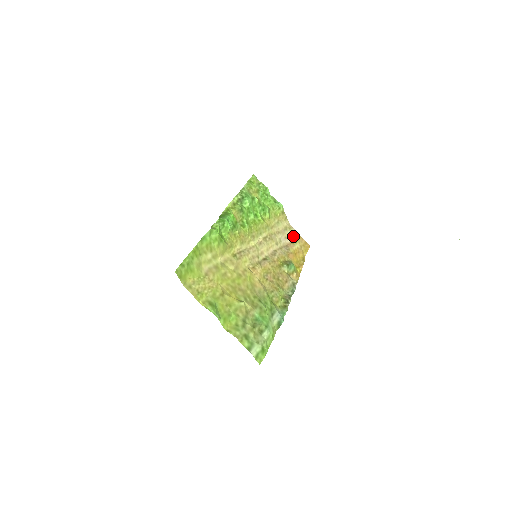
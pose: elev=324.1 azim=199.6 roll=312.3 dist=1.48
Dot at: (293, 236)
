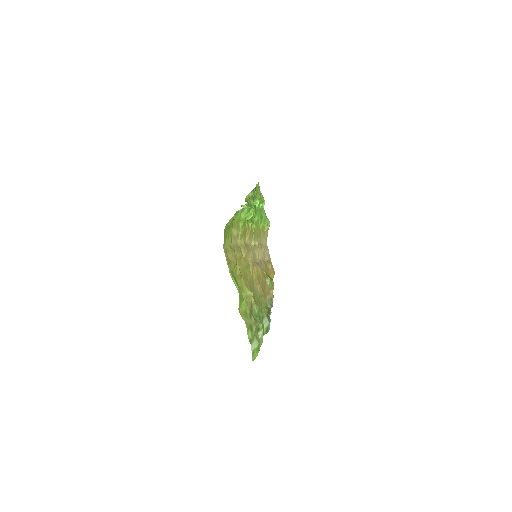
Dot at: (268, 256)
